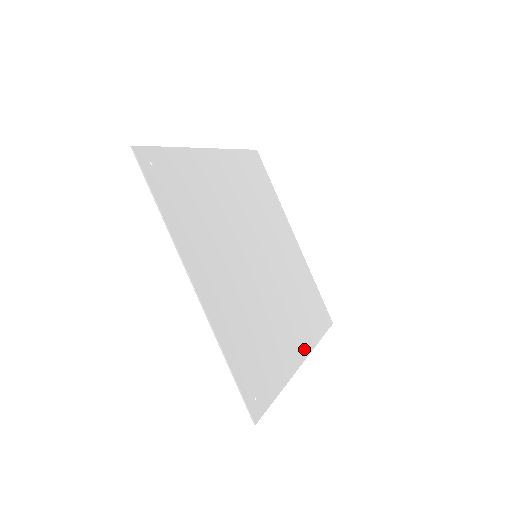
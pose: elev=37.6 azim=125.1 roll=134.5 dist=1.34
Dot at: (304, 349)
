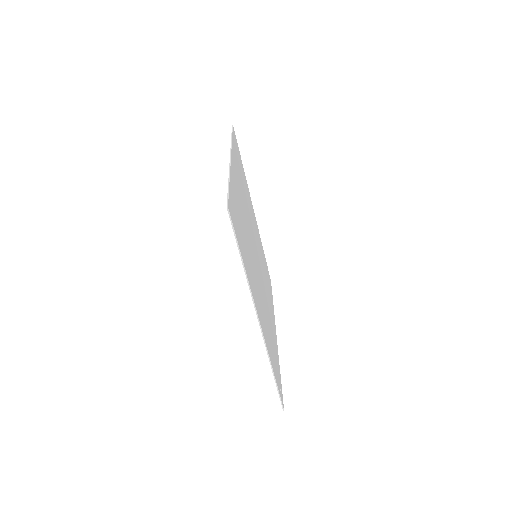
Dot at: (274, 321)
